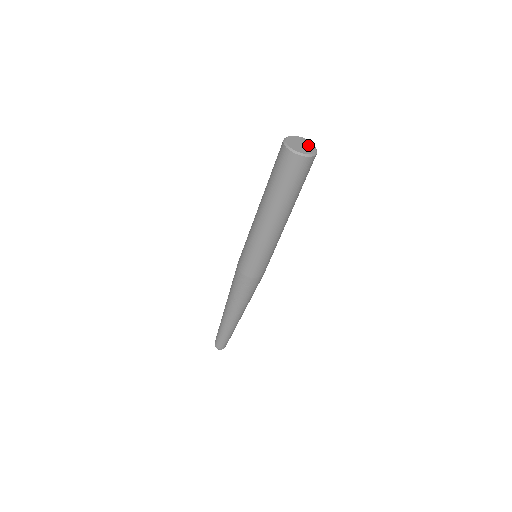
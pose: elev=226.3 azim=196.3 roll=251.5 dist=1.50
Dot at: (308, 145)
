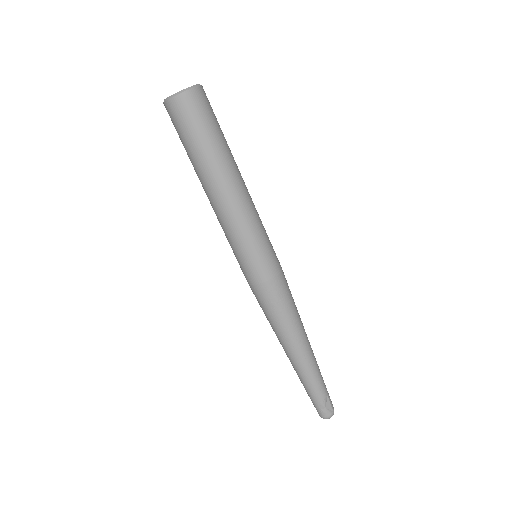
Dot at: occluded
